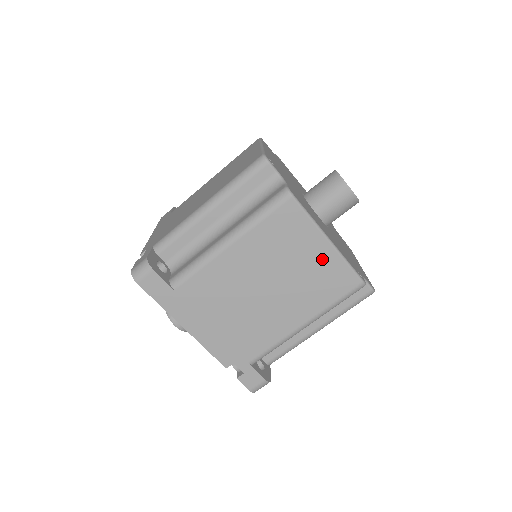
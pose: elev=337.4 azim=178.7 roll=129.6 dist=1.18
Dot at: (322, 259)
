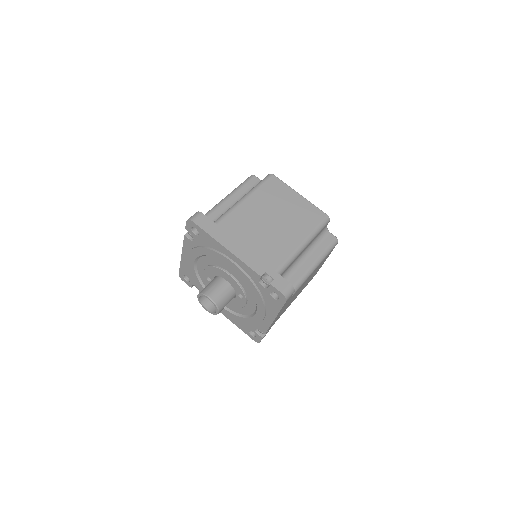
Dot at: (300, 203)
